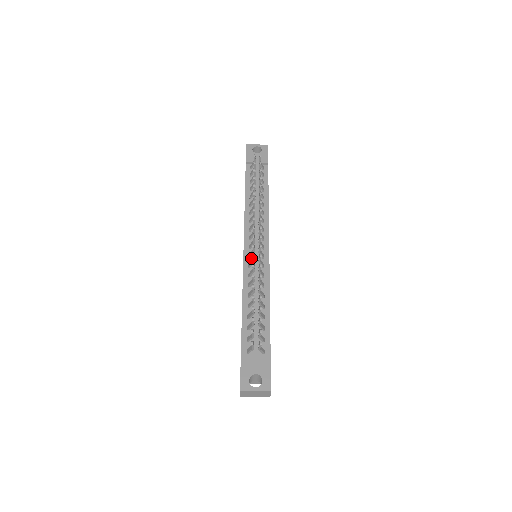
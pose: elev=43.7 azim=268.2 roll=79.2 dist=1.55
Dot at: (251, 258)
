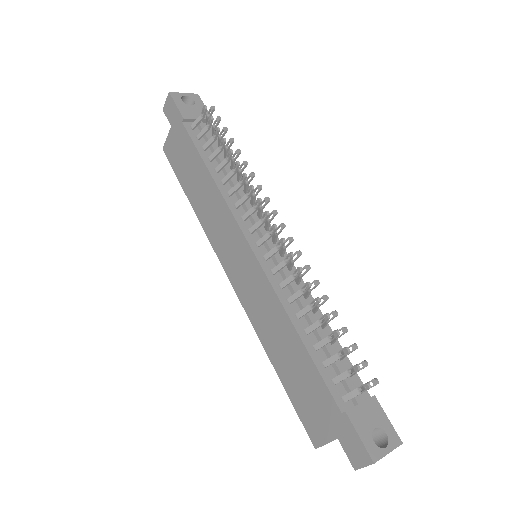
Dot at: (268, 260)
